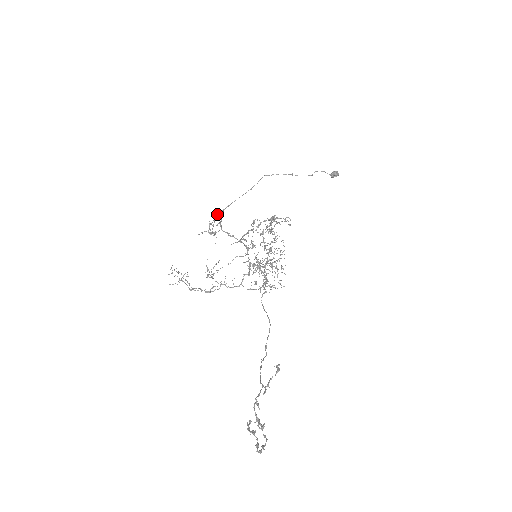
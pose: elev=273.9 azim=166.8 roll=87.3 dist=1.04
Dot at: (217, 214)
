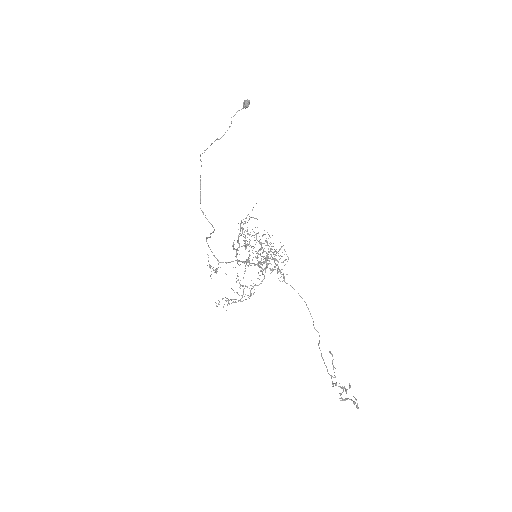
Dot at: occluded
